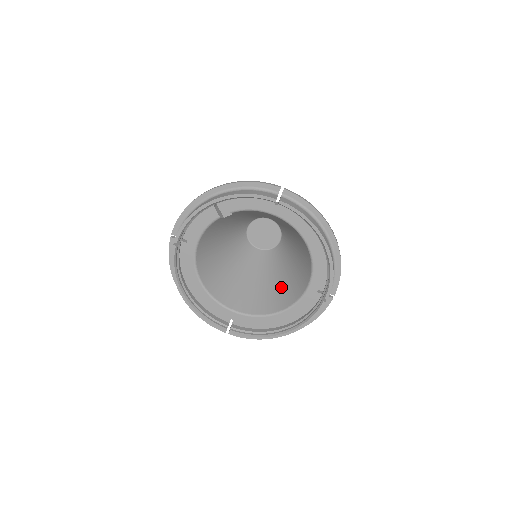
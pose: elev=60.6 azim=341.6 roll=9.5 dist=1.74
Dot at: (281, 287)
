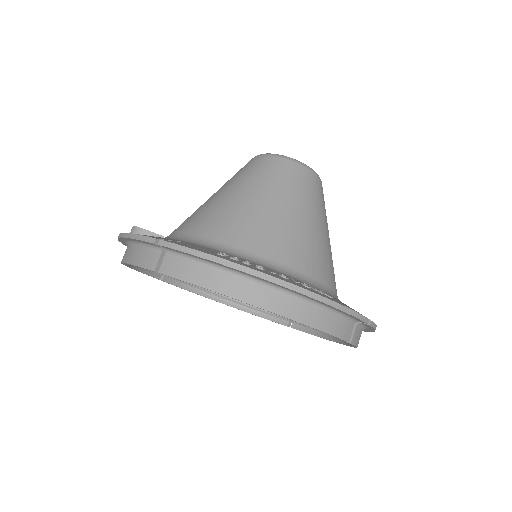
Dot at: occluded
